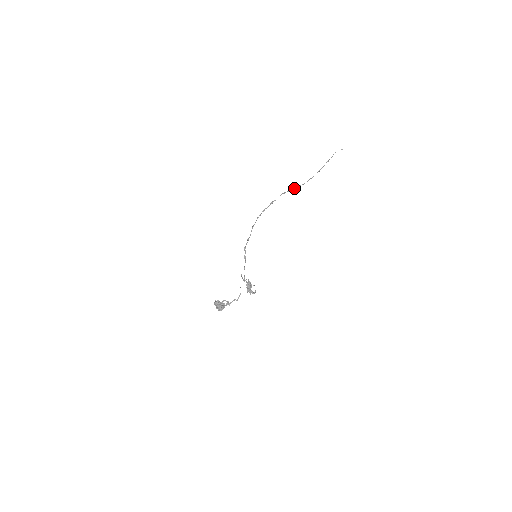
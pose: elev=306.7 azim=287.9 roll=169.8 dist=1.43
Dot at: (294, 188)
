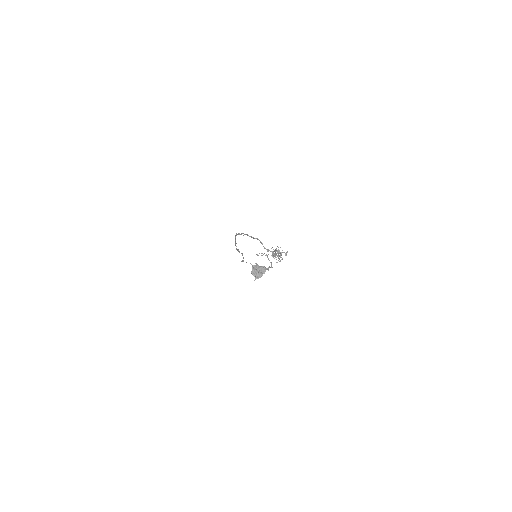
Dot at: (238, 251)
